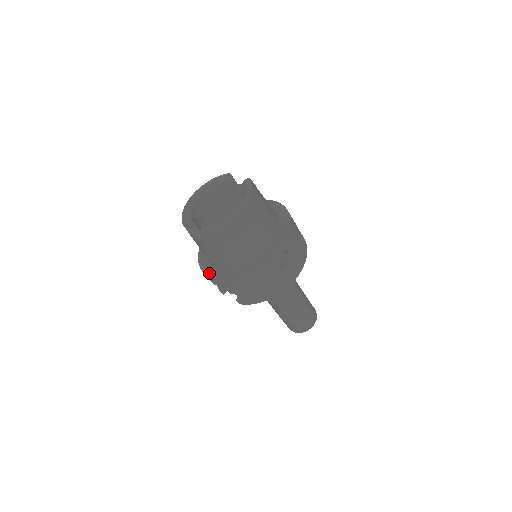
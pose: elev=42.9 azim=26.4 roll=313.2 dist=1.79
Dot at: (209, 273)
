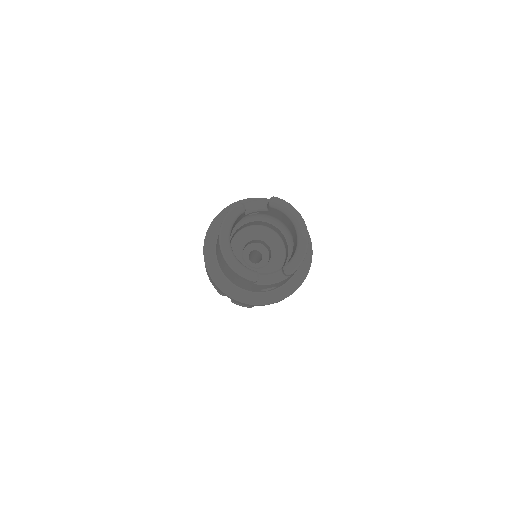
Dot at: (266, 301)
